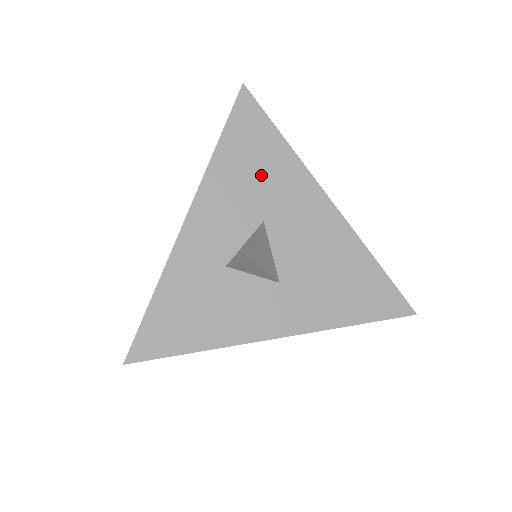
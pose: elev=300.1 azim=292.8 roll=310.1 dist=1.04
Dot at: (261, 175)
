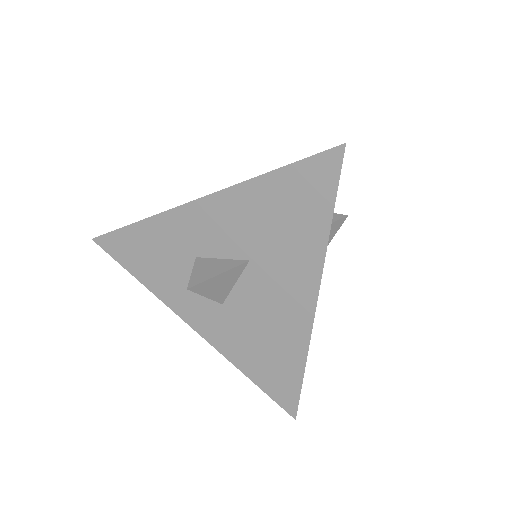
Dot at: (281, 230)
